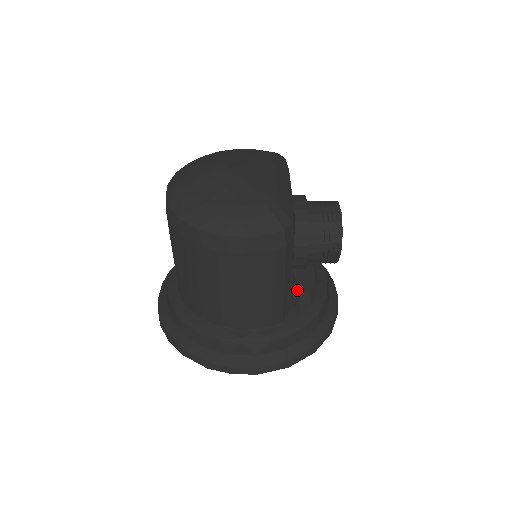
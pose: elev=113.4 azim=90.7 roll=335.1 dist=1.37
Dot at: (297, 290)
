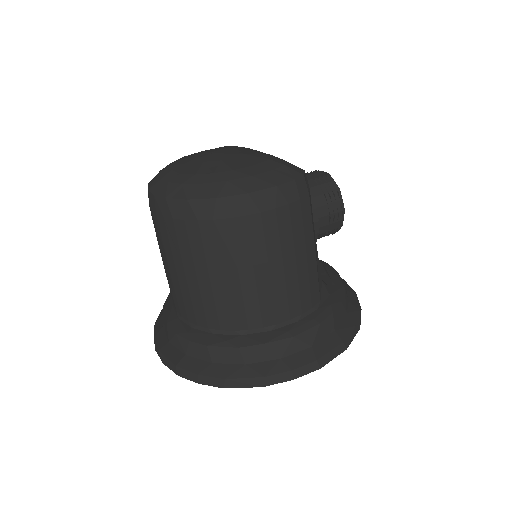
Dot at: occluded
